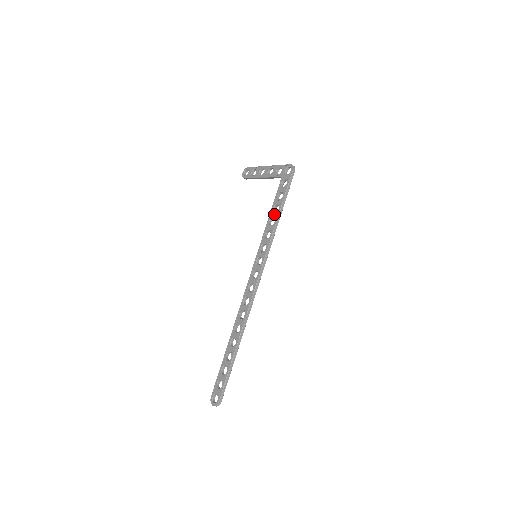
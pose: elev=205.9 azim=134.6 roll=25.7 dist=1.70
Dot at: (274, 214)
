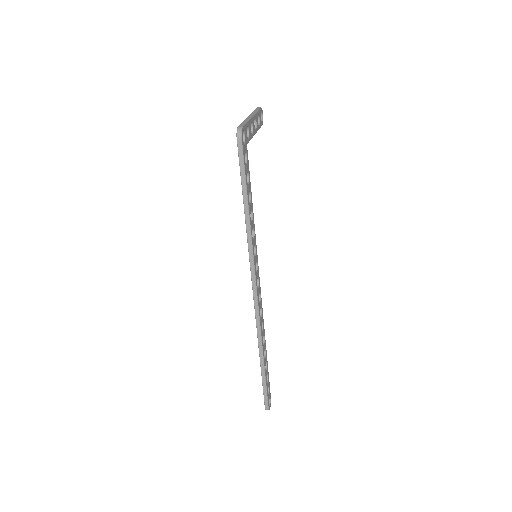
Dot at: occluded
